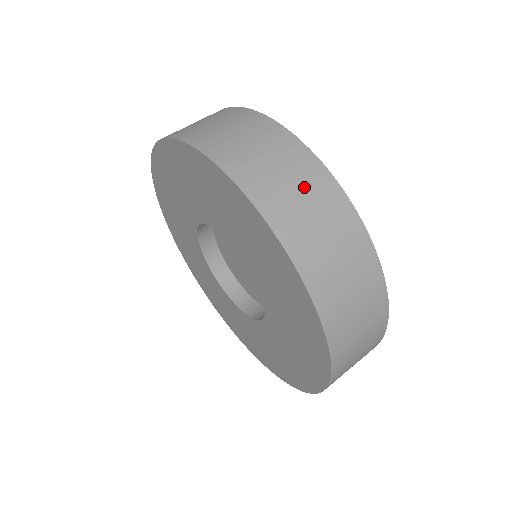
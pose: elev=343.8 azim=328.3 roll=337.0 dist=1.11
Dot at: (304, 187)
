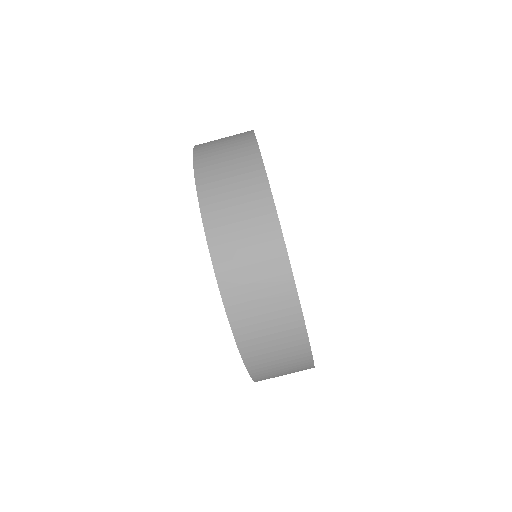
Dot at: (260, 263)
